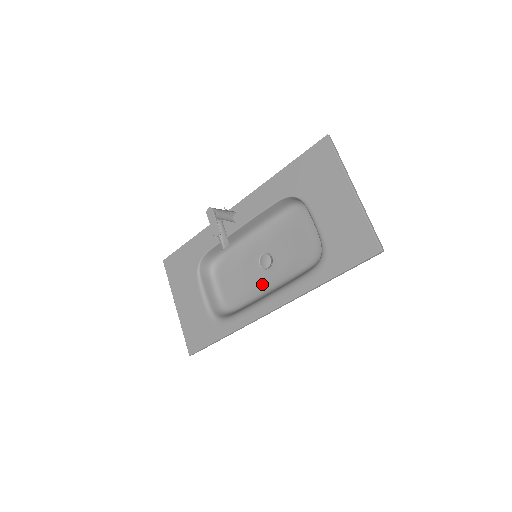
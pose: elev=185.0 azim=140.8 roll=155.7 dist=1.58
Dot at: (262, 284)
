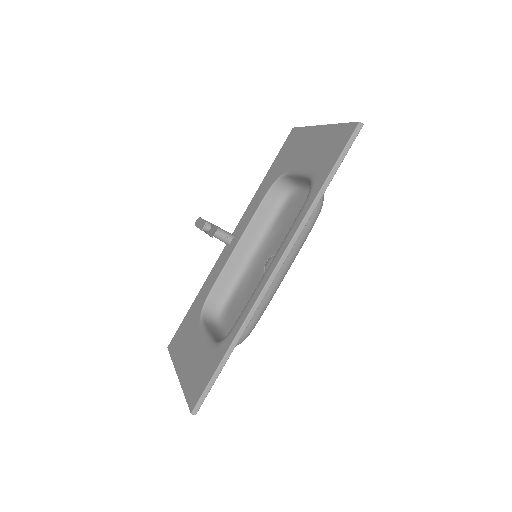
Dot at: occluded
